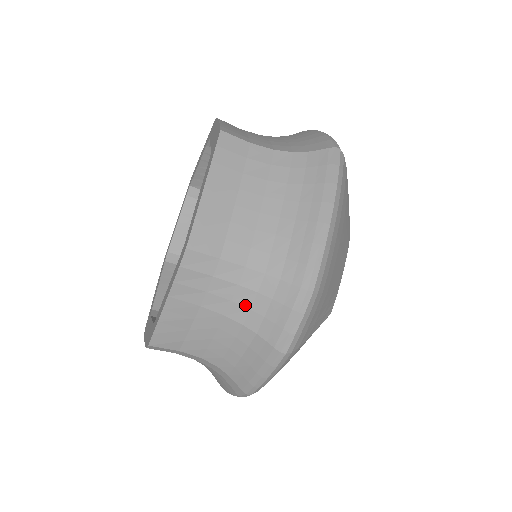
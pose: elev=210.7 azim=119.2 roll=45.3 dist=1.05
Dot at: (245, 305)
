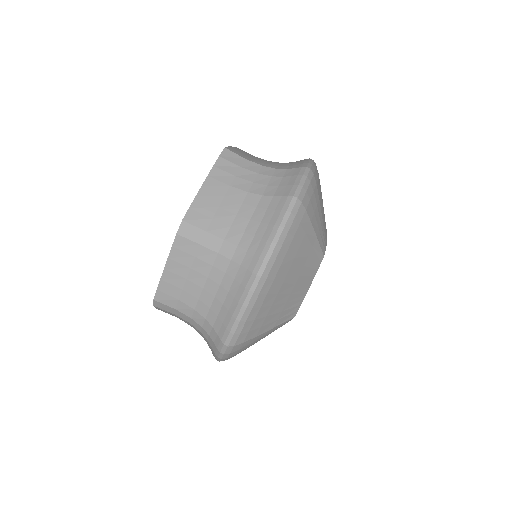
Dot at: (263, 184)
